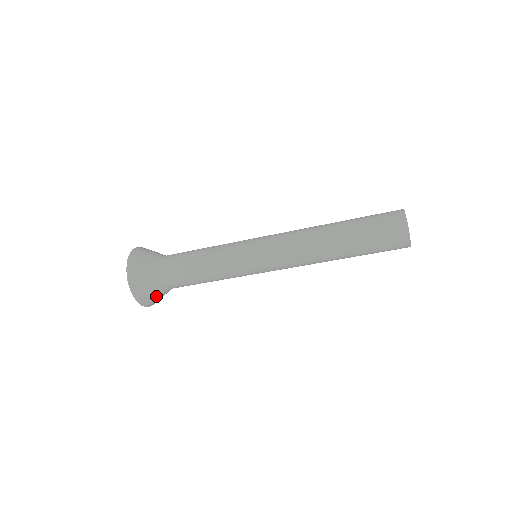
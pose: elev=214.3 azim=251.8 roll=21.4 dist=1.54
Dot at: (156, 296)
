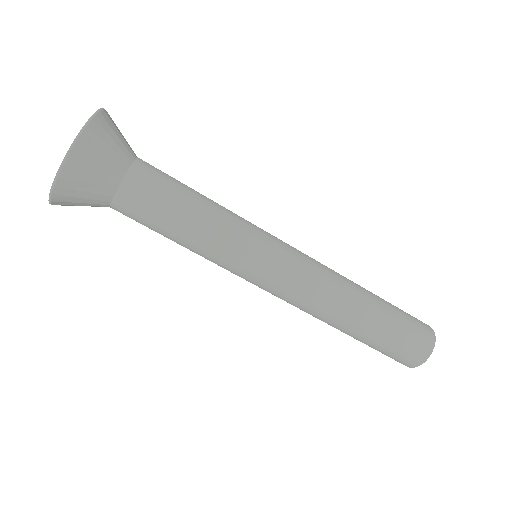
Dot at: (82, 205)
